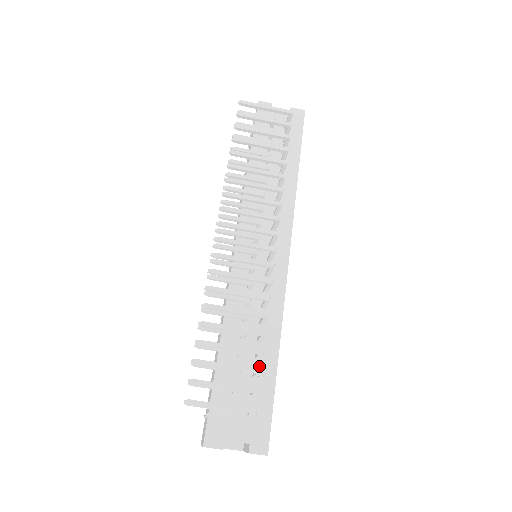
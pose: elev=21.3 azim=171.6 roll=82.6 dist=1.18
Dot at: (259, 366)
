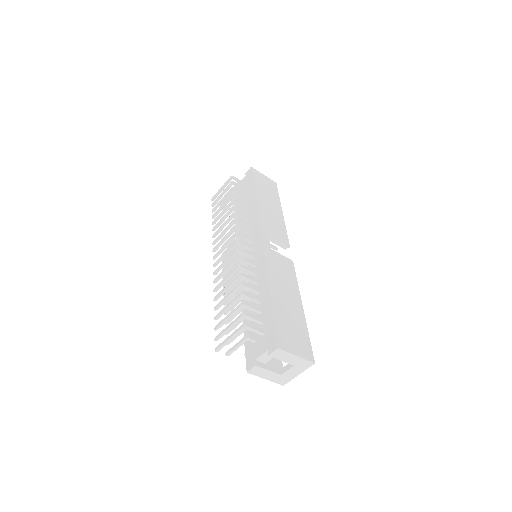
Dot at: (262, 306)
